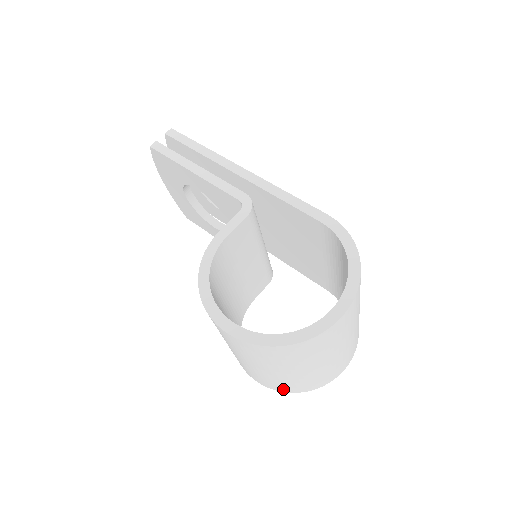
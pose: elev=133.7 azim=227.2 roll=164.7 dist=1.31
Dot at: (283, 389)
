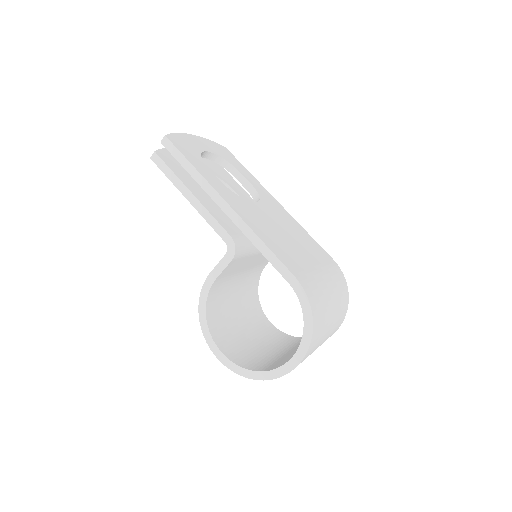
Dot at: occluded
